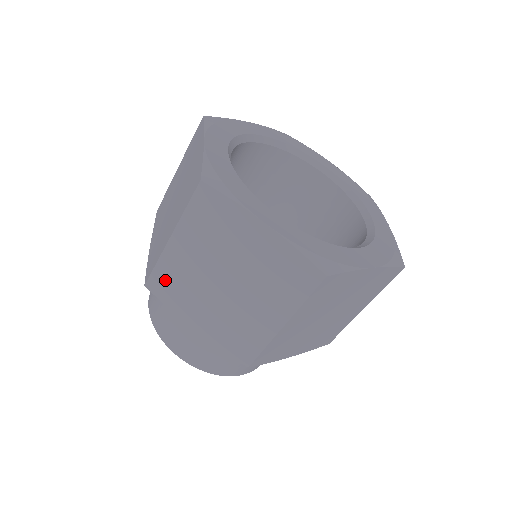
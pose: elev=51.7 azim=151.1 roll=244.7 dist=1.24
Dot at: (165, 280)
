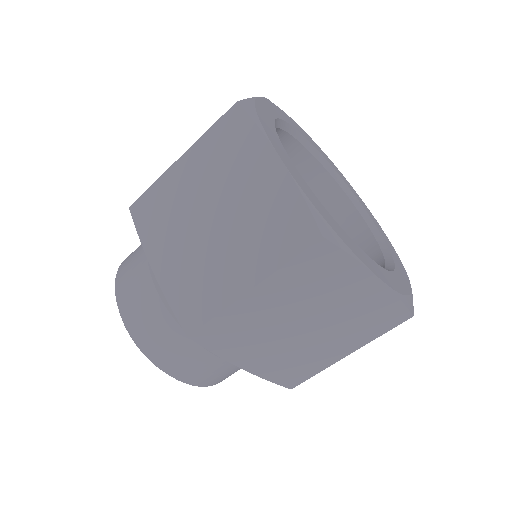
Dot at: (222, 330)
